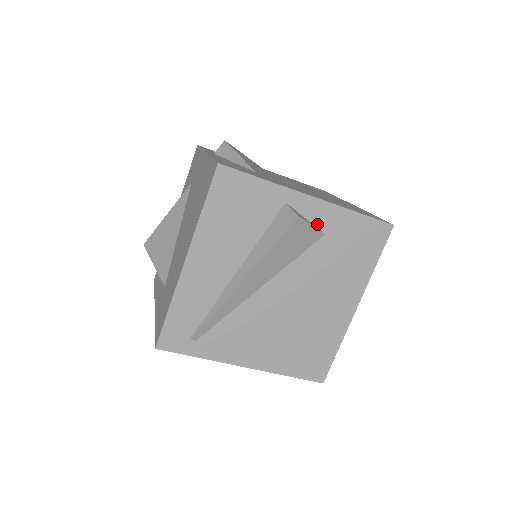
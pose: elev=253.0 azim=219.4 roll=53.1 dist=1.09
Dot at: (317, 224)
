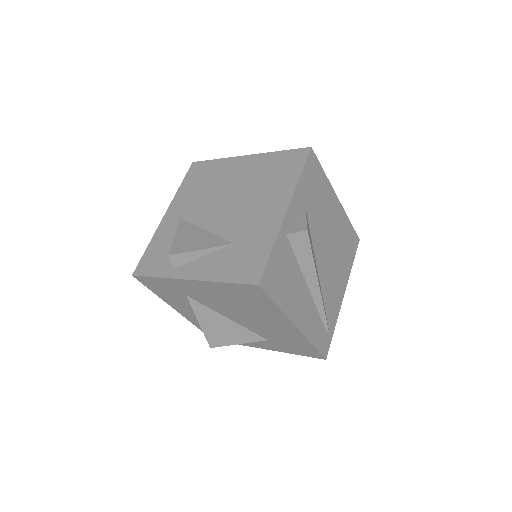
Dot at: (300, 212)
